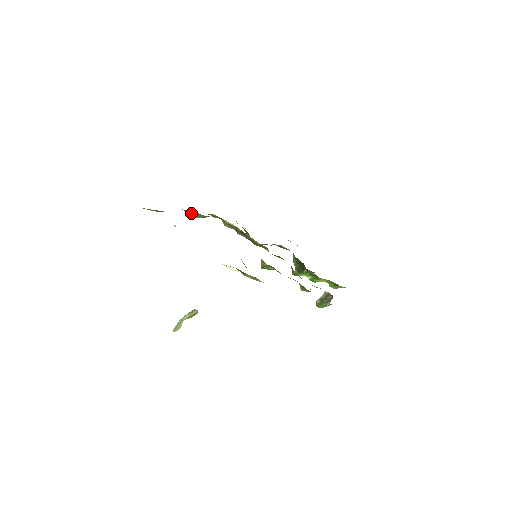
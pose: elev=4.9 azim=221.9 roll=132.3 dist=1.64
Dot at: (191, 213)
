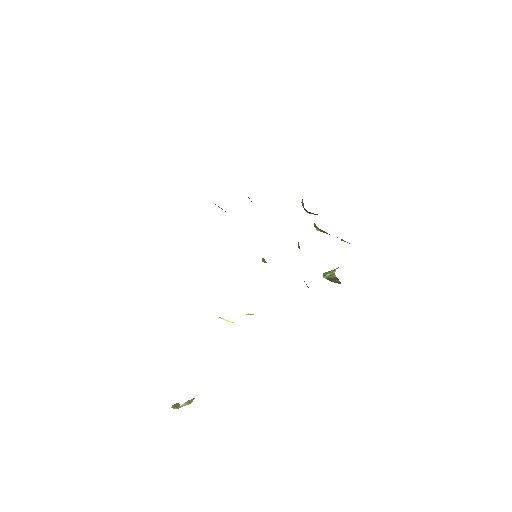
Dot at: occluded
